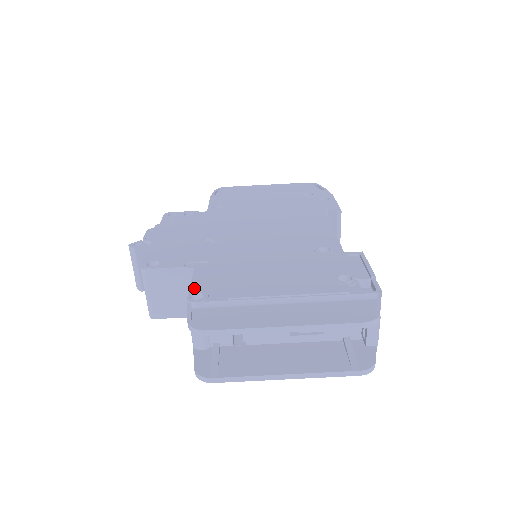
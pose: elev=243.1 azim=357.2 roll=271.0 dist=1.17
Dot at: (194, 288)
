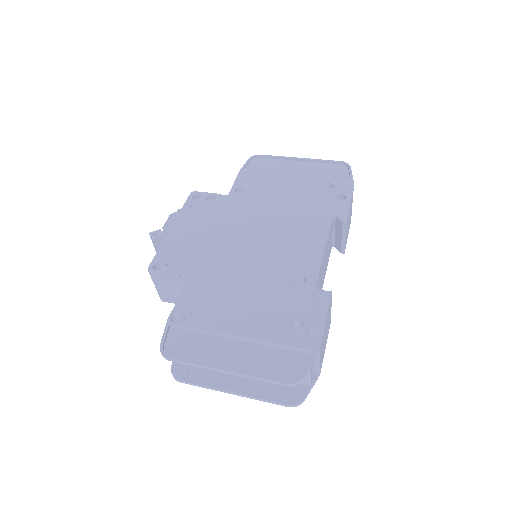
Dot at: (178, 306)
